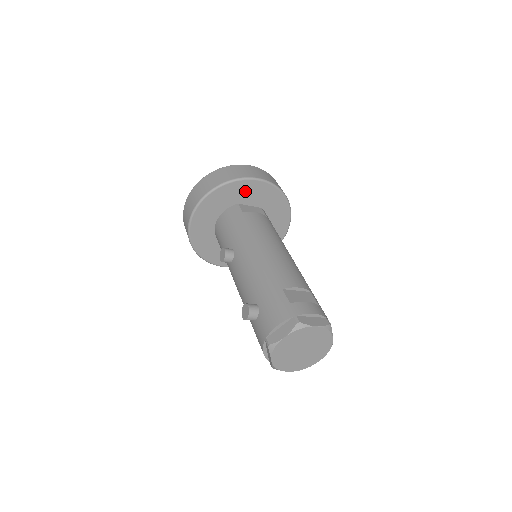
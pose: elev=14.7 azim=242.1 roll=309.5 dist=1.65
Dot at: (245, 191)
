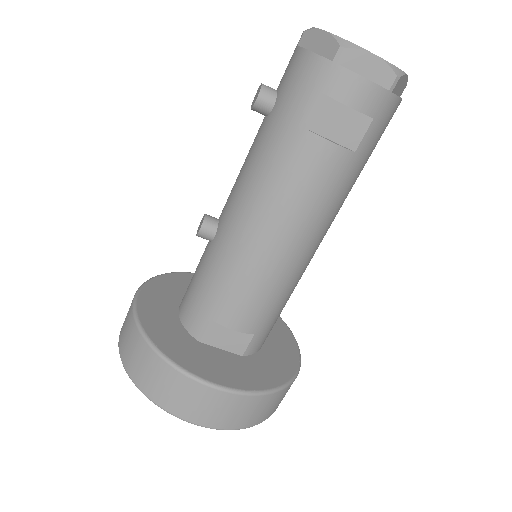
Dot at: occluded
